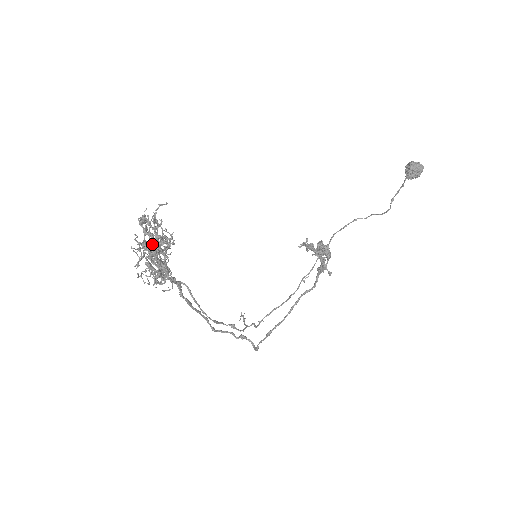
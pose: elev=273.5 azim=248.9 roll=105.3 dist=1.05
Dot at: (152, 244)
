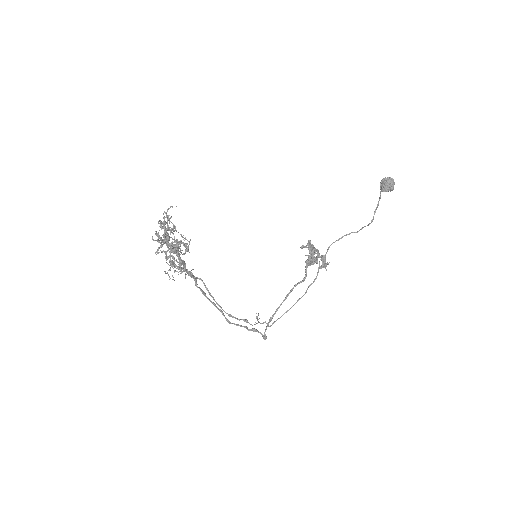
Dot at: (160, 226)
